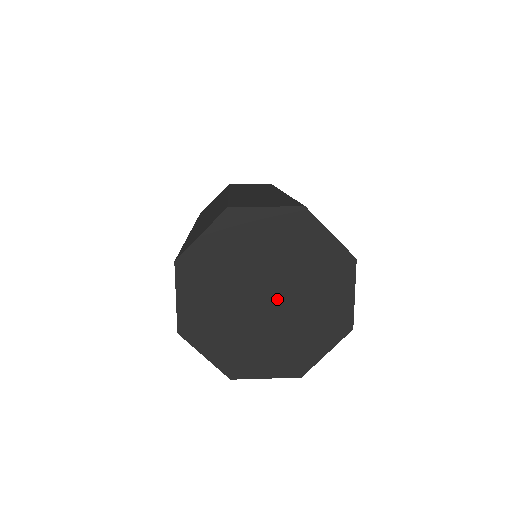
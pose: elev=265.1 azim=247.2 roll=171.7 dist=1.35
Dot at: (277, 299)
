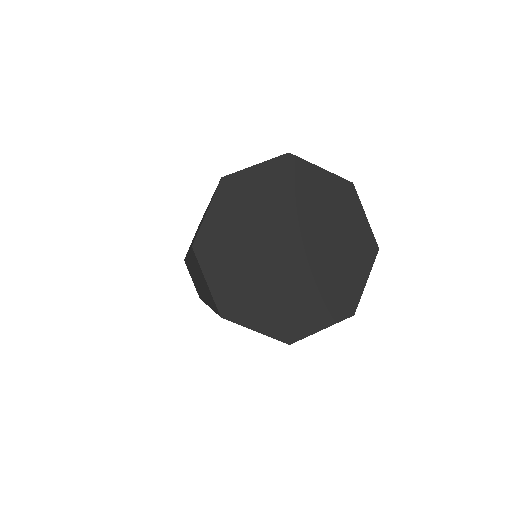
Dot at: (300, 247)
